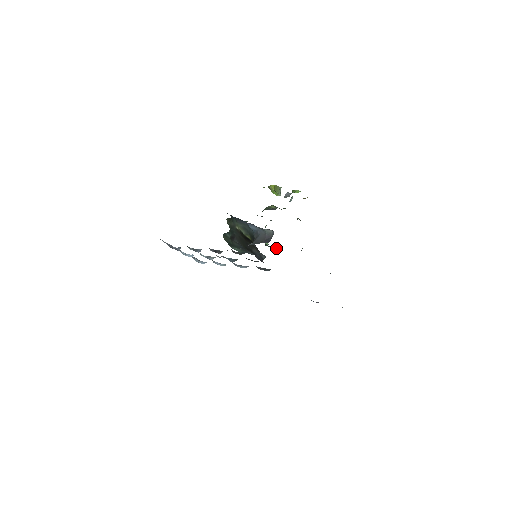
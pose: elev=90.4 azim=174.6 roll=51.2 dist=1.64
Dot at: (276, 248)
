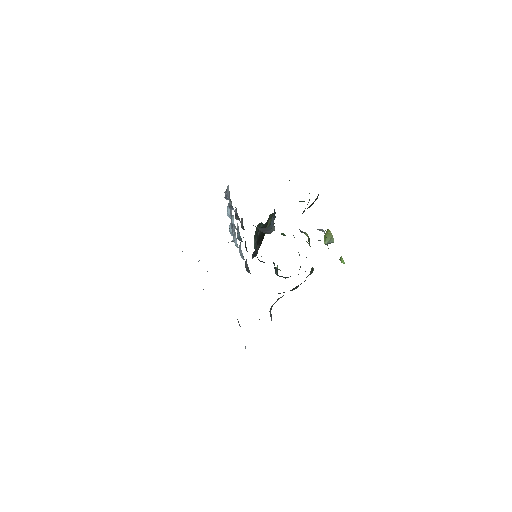
Dot at: (276, 272)
